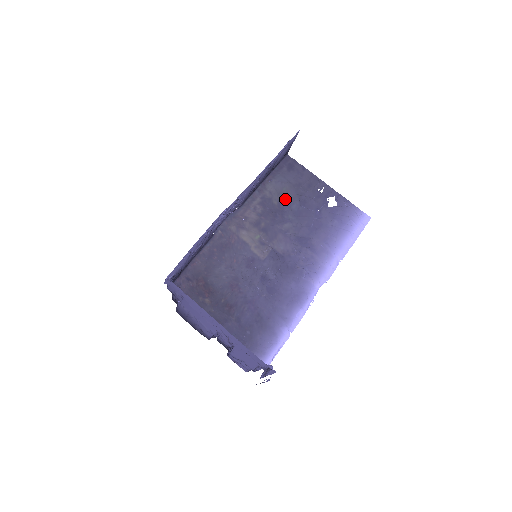
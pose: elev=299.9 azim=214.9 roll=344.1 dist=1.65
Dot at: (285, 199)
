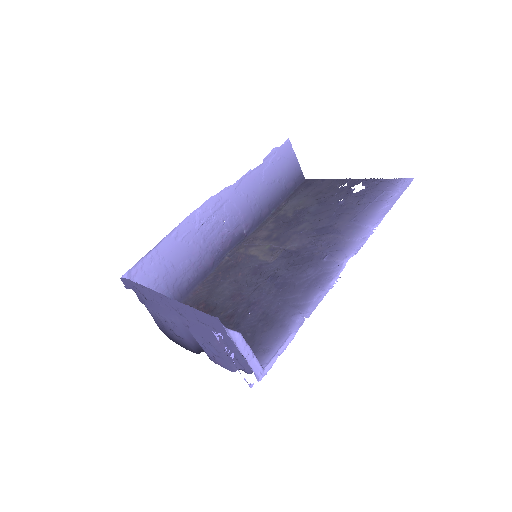
Dot at: (301, 208)
